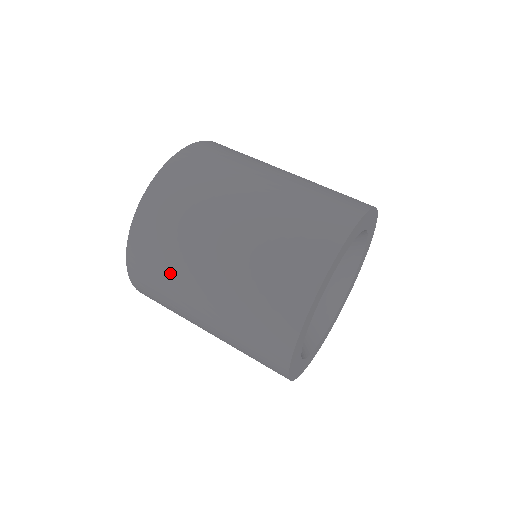
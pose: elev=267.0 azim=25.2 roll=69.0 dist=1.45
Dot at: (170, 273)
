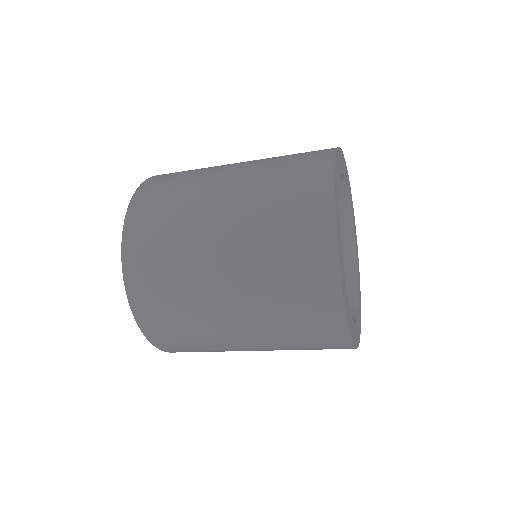
Dot at: (177, 250)
